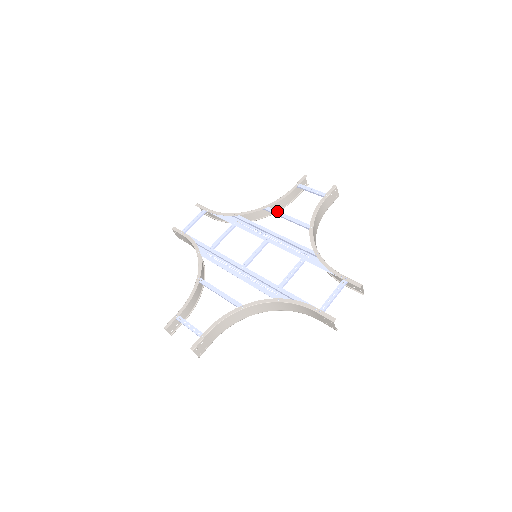
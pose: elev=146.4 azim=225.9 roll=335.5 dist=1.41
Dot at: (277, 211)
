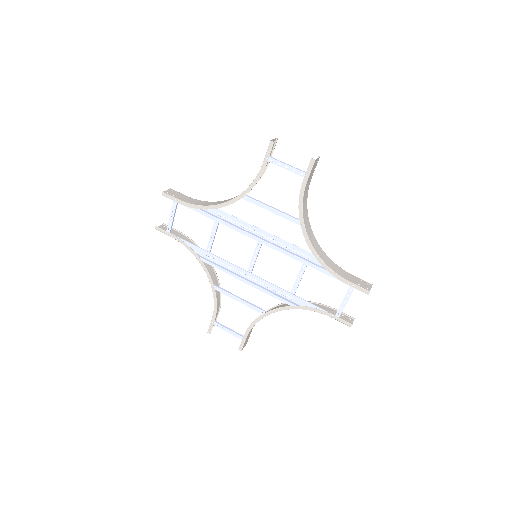
Dot at: (257, 202)
